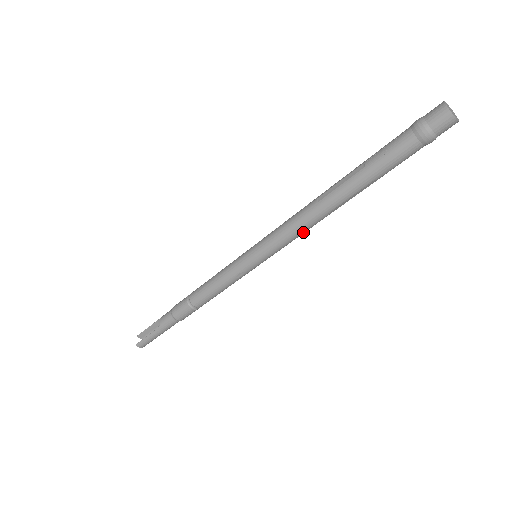
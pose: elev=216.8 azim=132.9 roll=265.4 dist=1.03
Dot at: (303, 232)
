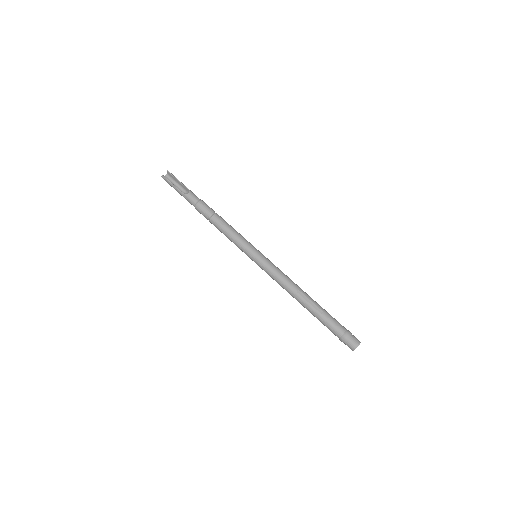
Dot at: (279, 284)
